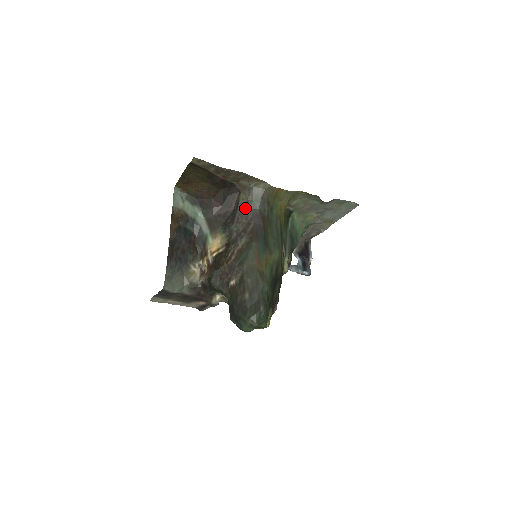
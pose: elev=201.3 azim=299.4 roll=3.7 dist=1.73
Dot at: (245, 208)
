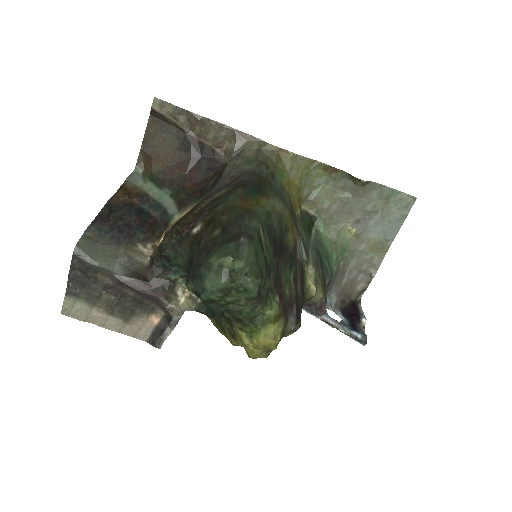
Dot at: (231, 172)
